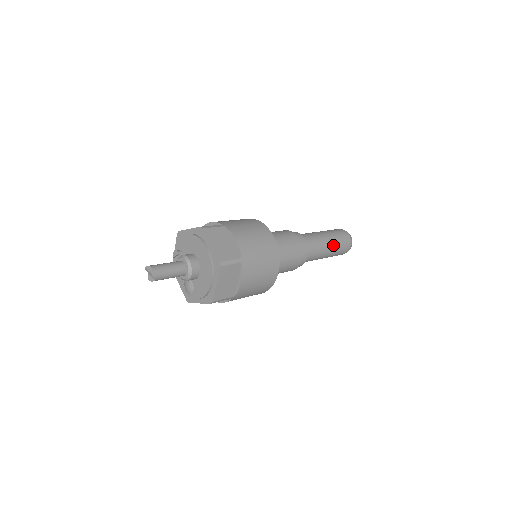
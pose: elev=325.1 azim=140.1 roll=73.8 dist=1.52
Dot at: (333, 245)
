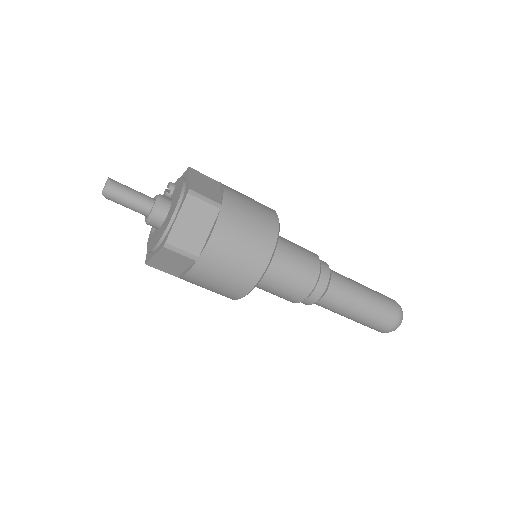
Dot at: (362, 316)
